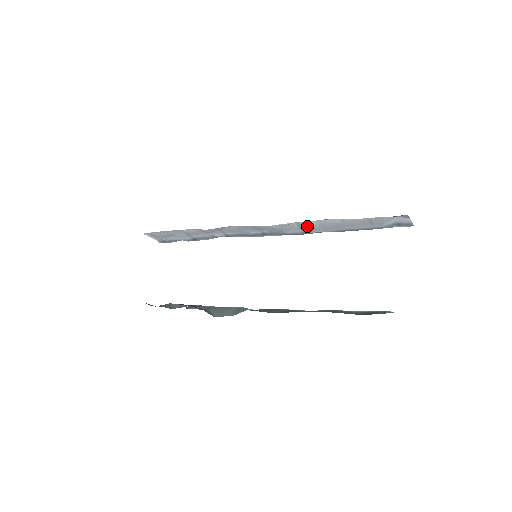
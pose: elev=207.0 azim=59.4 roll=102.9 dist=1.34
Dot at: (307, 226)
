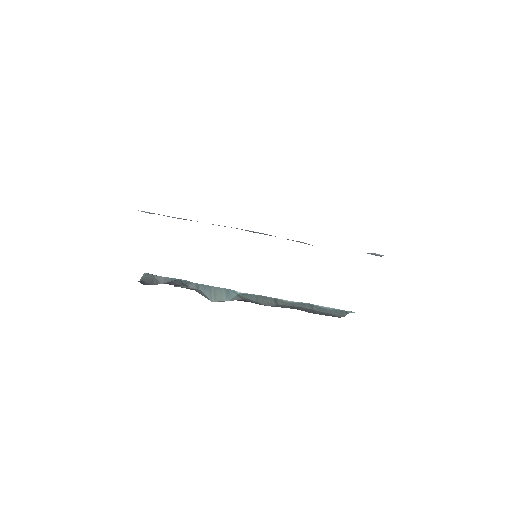
Dot at: occluded
